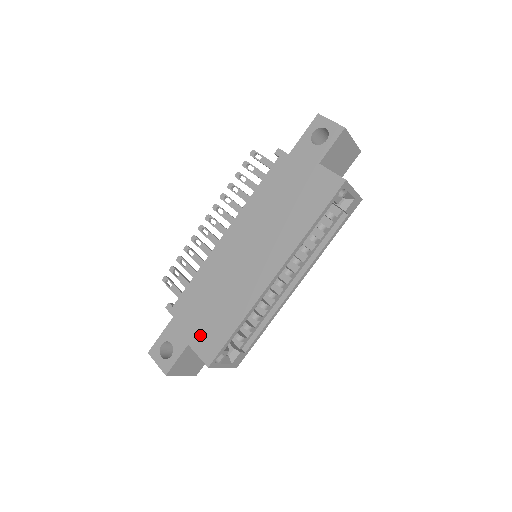
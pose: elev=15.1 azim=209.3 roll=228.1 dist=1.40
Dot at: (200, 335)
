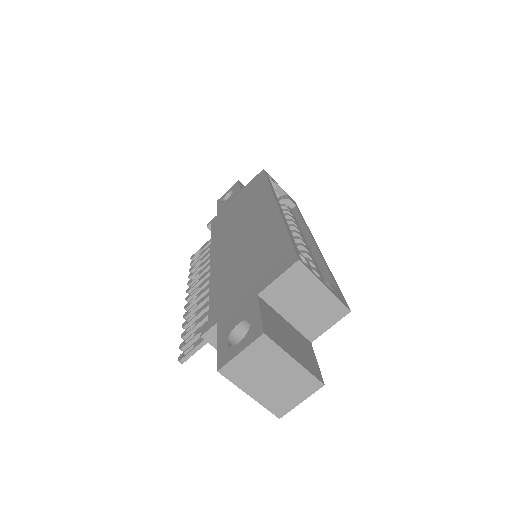
Dot at: (260, 277)
